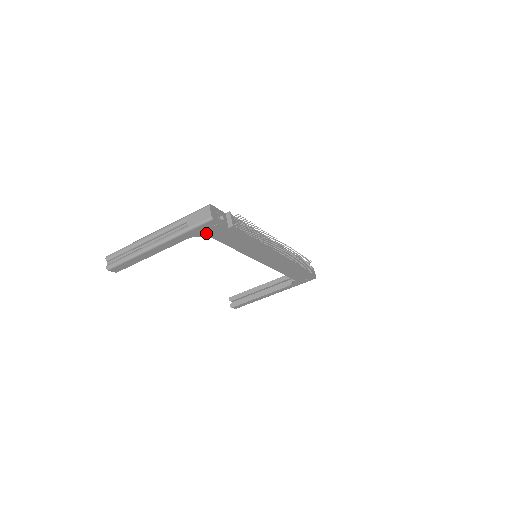
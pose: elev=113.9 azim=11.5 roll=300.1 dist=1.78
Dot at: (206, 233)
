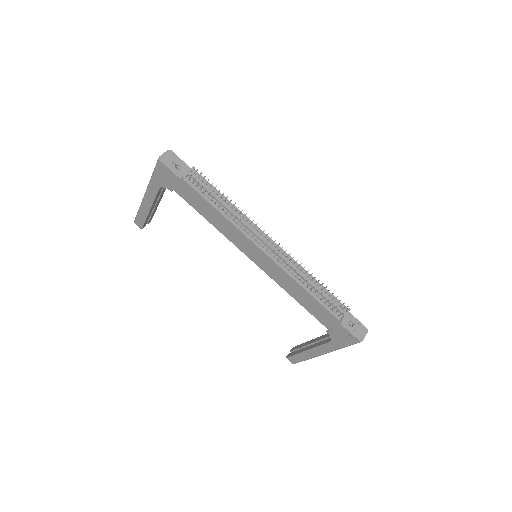
Dot at: (168, 183)
